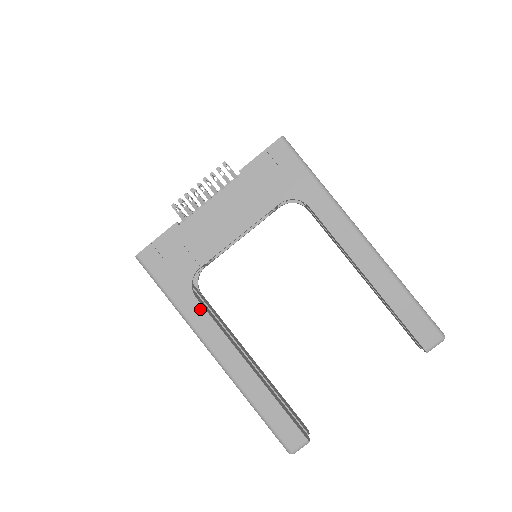
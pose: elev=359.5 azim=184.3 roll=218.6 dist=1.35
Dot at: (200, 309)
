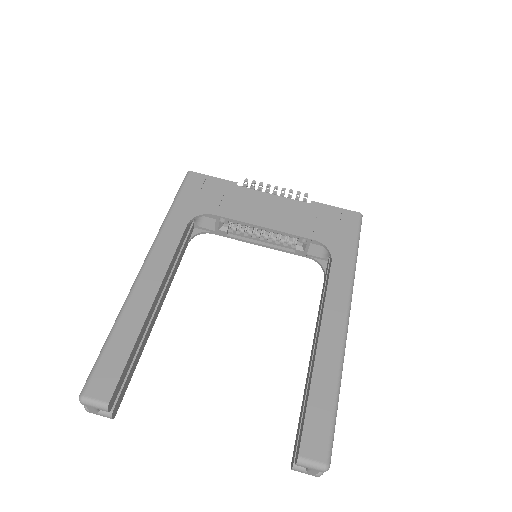
Dot at: (179, 233)
